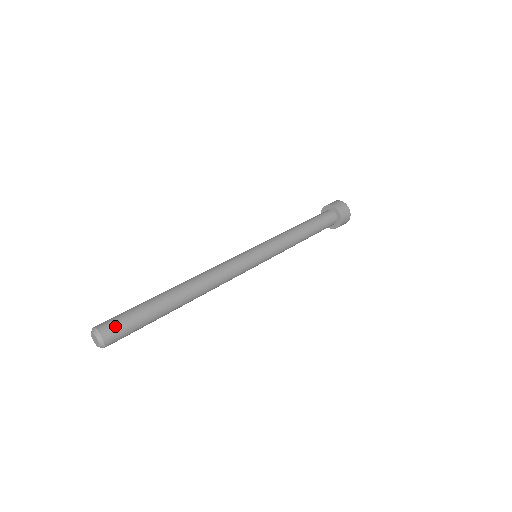
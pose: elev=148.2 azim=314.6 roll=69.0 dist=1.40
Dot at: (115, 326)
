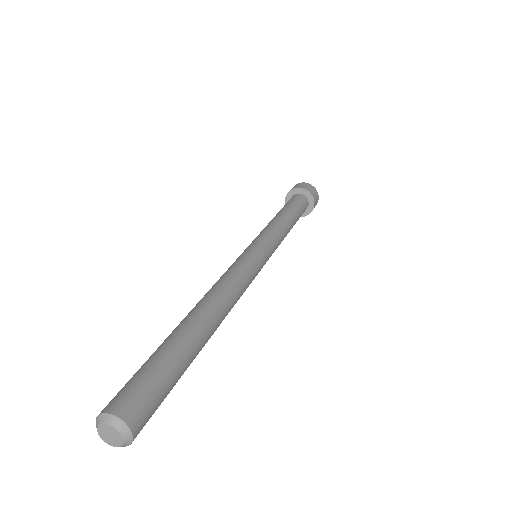
Dot at: (123, 392)
